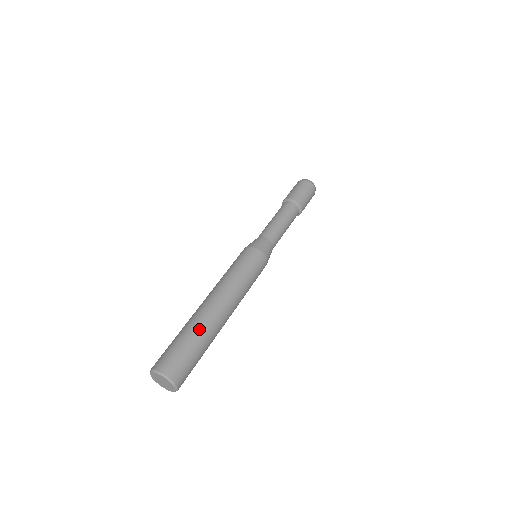
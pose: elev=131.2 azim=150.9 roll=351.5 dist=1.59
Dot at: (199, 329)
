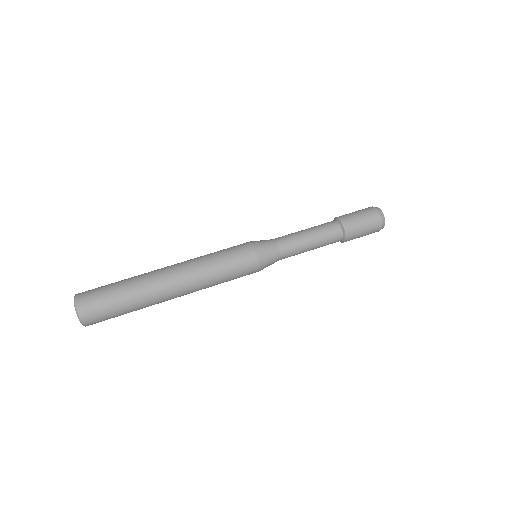
Dot at: (133, 278)
